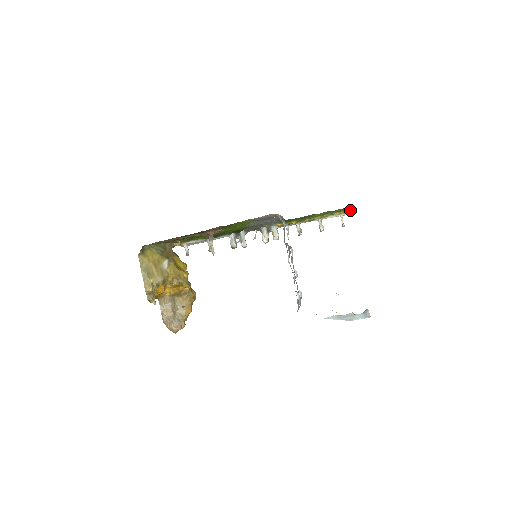
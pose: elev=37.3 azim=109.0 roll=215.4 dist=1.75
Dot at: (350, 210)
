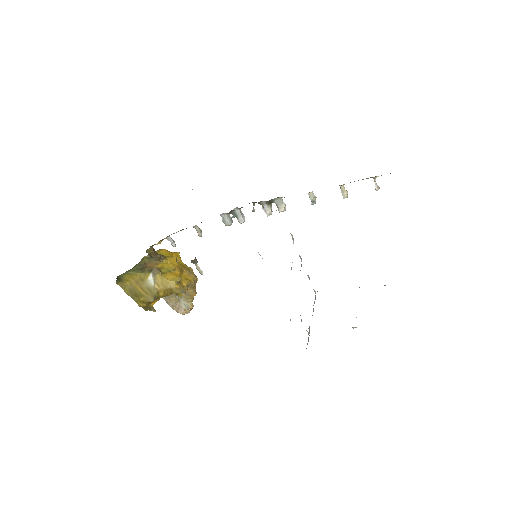
Dot at: occluded
